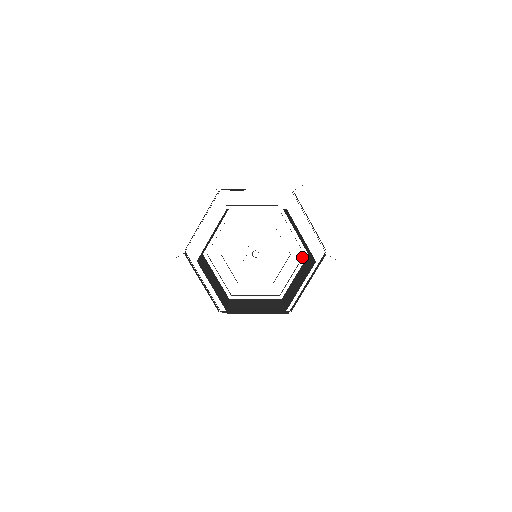
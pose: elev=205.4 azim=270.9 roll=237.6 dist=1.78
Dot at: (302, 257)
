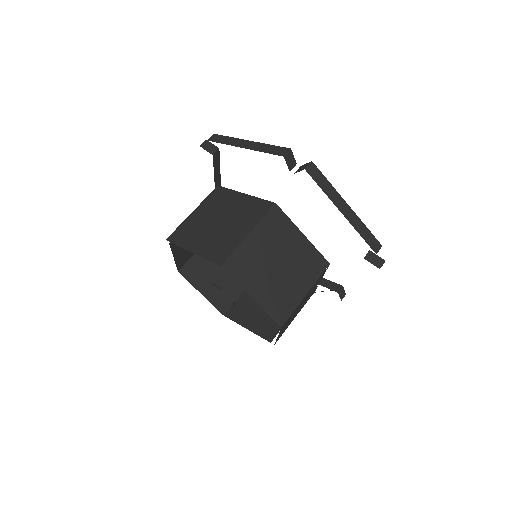
Dot at: occluded
